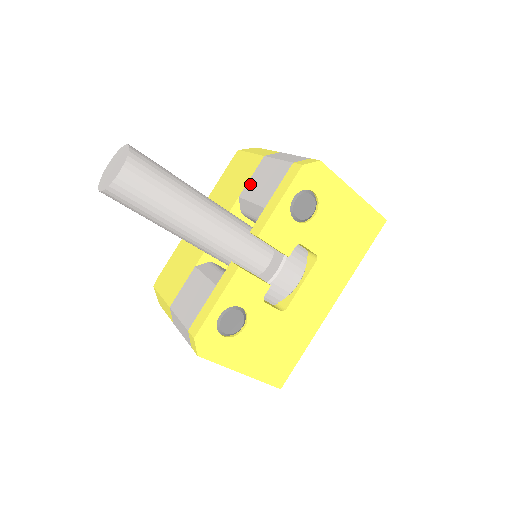
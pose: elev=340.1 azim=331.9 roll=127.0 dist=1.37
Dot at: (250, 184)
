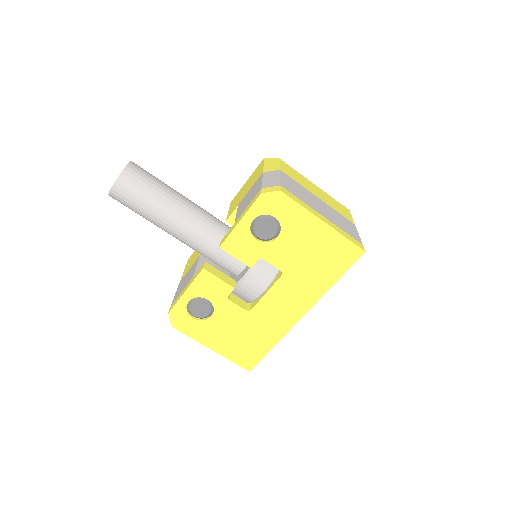
Dot at: (246, 196)
